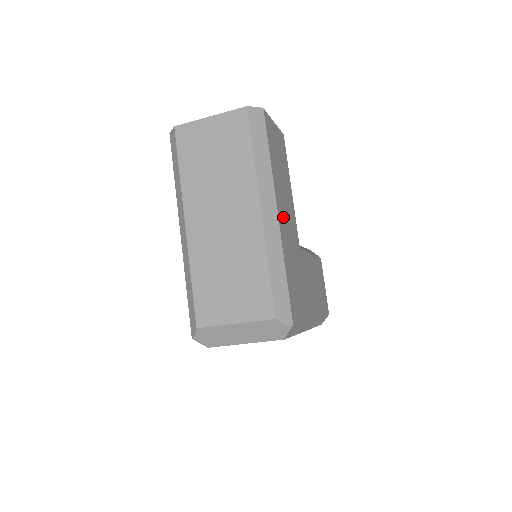
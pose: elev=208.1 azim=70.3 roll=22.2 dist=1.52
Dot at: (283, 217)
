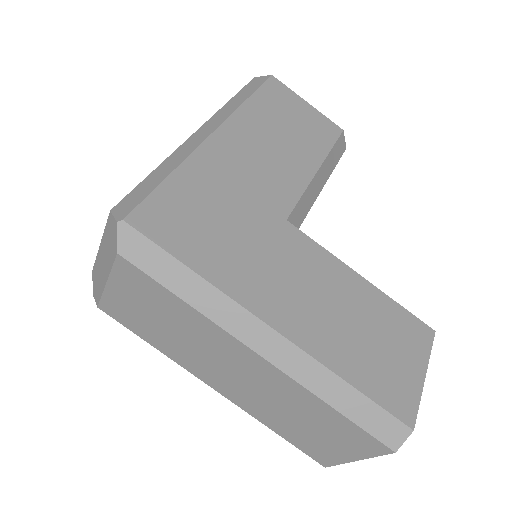
Dot at: (236, 150)
